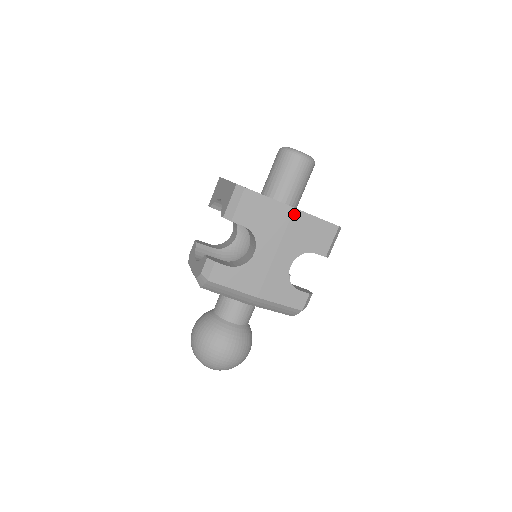
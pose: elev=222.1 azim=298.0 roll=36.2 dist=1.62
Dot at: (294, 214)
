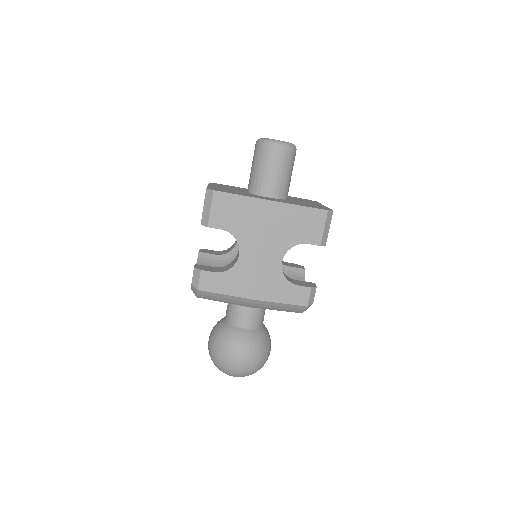
Dot at: (272, 207)
